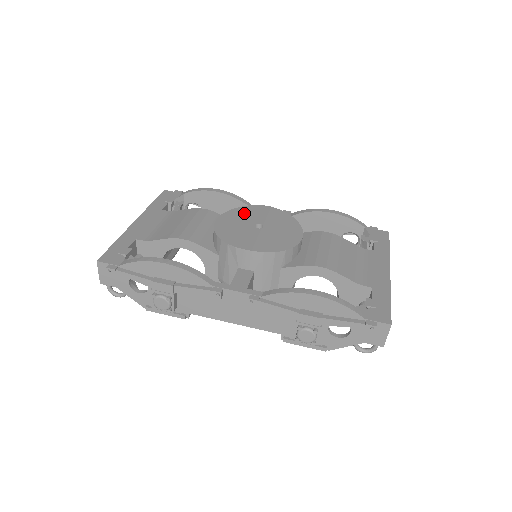
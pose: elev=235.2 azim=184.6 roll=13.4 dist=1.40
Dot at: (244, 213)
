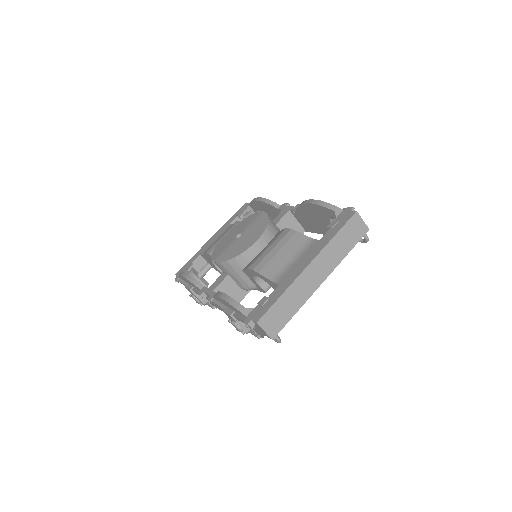
Dot at: (244, 223)
